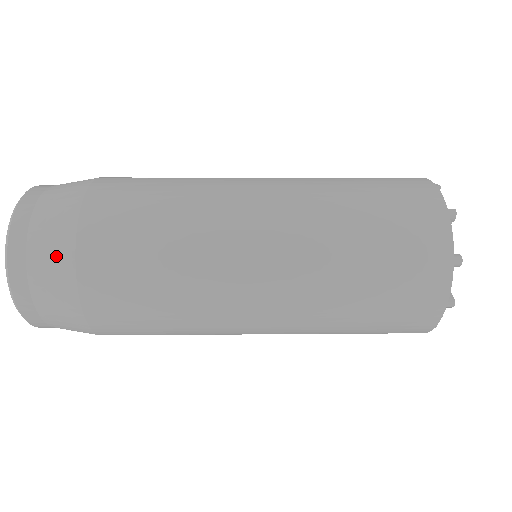
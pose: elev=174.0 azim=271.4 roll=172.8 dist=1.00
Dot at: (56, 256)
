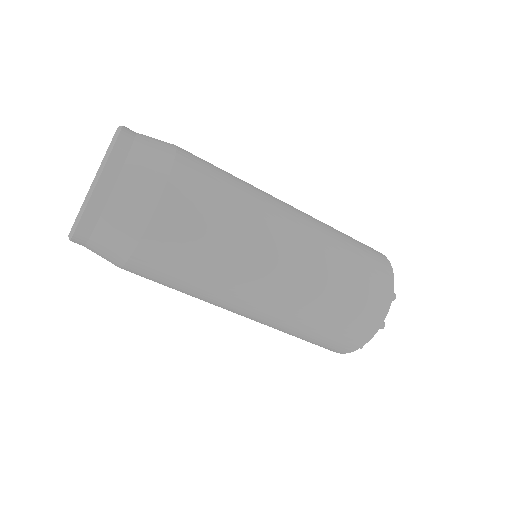
Dot at: (151, 172)
